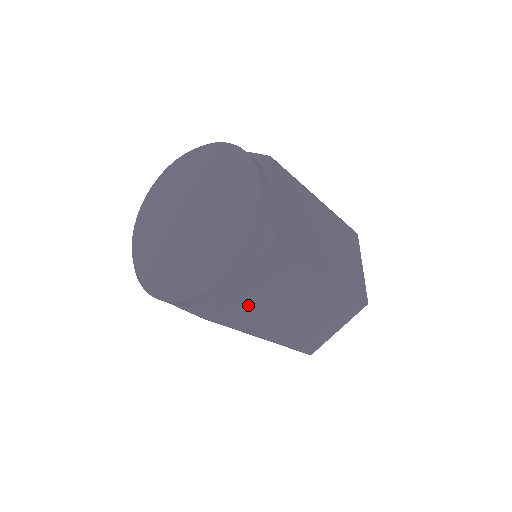
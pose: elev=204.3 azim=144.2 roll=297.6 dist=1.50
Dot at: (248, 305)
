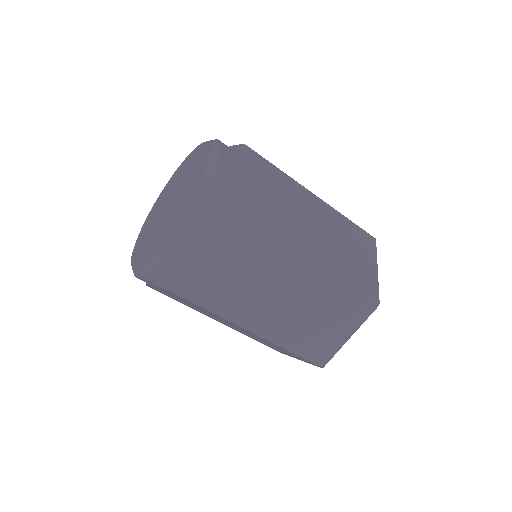
Dot at: (217, 281)
